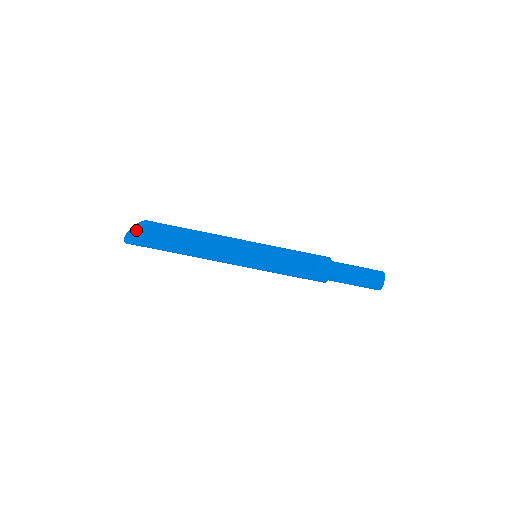
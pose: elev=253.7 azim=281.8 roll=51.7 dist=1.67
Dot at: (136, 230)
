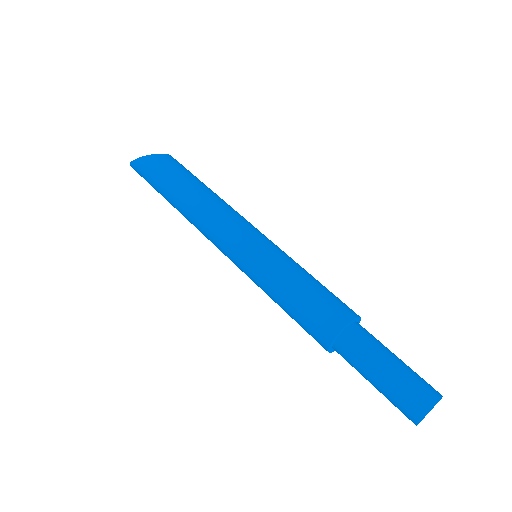
Dot at: occluded
